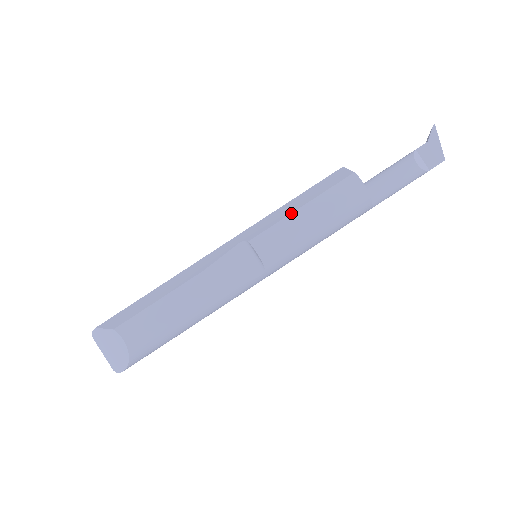
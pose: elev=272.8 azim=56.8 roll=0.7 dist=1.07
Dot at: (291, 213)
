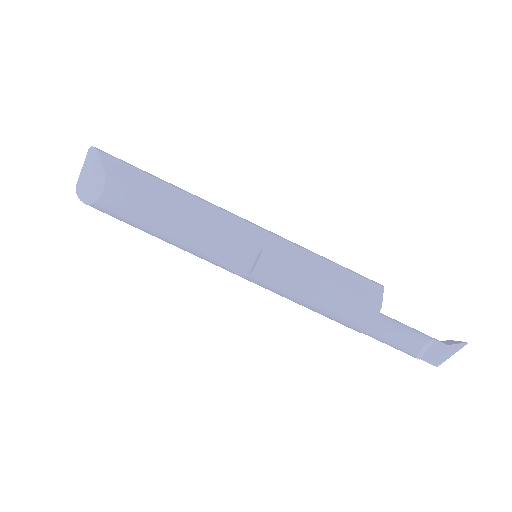
Dot at: (311, 273)
